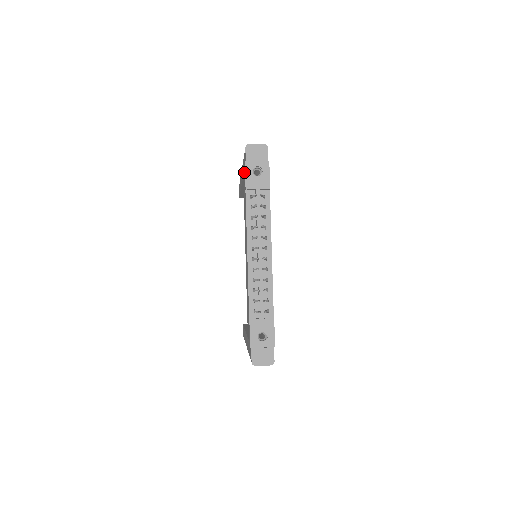
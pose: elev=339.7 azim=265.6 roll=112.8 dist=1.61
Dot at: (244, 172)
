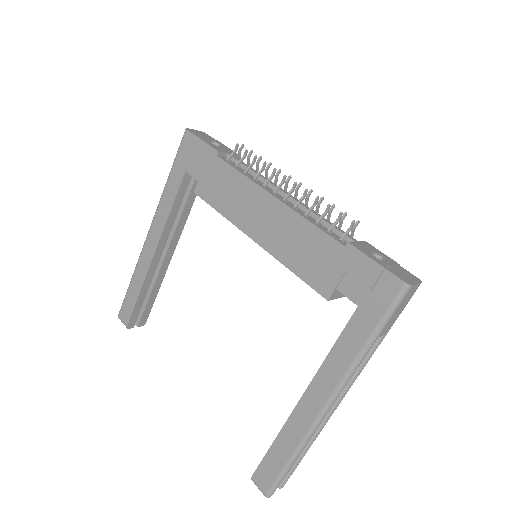
Dot at: (197, 153)
